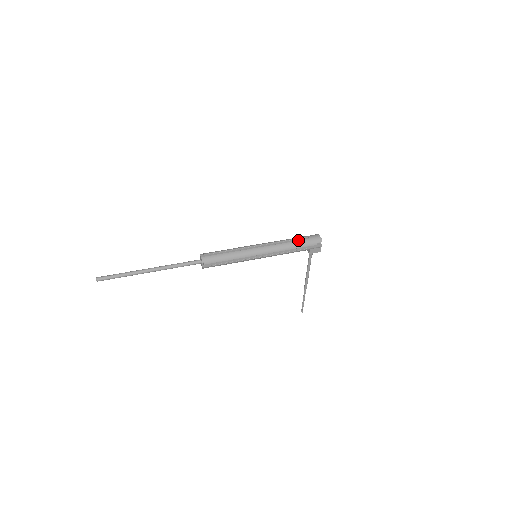
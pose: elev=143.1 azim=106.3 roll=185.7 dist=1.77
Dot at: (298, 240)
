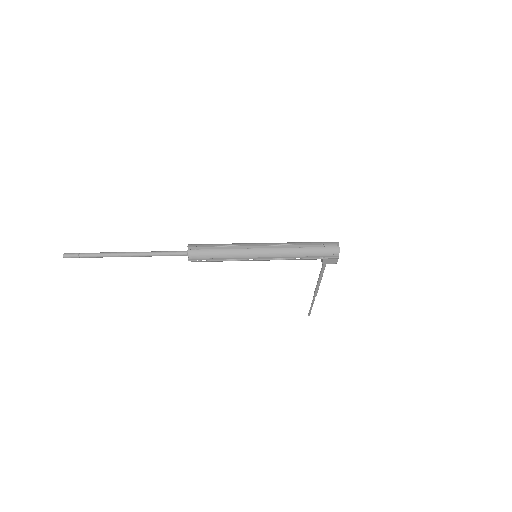
Dot at: (310, 246)
